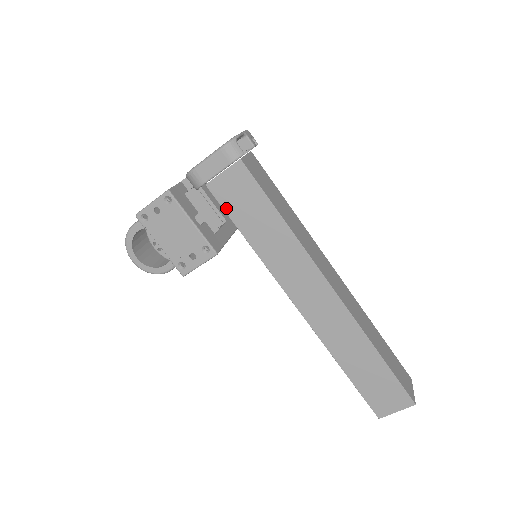
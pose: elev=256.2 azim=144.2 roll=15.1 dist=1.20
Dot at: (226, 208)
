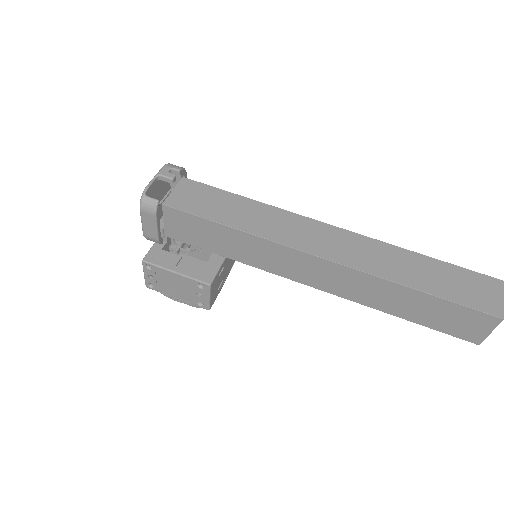
Dot at: (191, 243)
